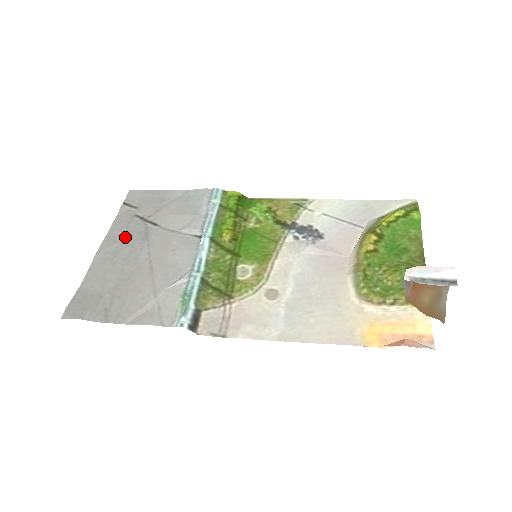
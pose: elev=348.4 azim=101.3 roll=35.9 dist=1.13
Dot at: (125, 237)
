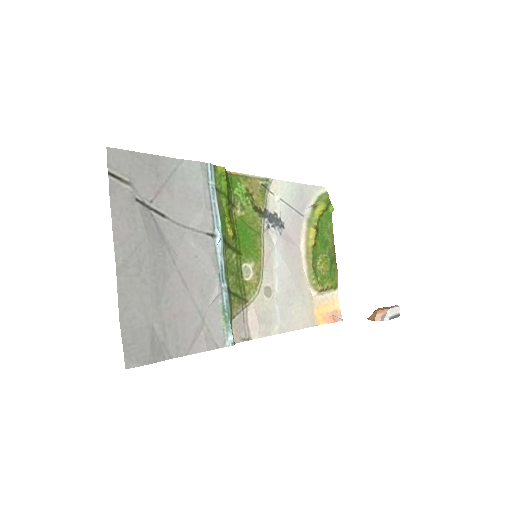
Dot at: (140, 239)
